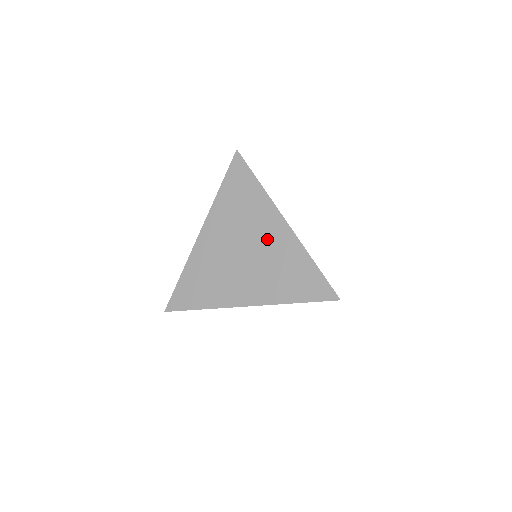
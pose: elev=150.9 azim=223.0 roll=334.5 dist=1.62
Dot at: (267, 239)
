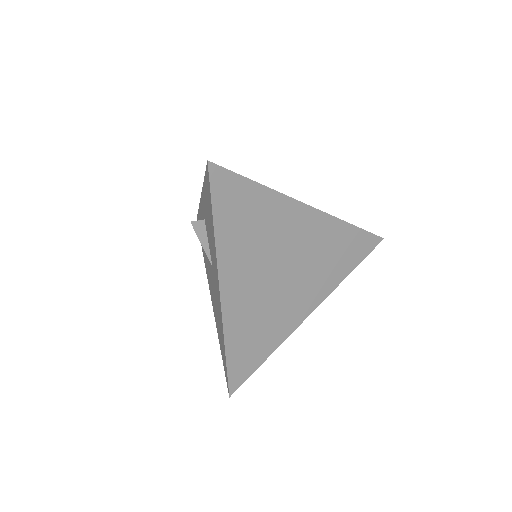
Dot at: (301, 240)
